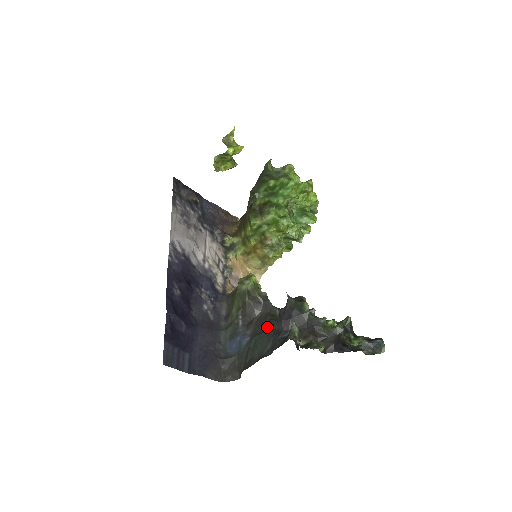
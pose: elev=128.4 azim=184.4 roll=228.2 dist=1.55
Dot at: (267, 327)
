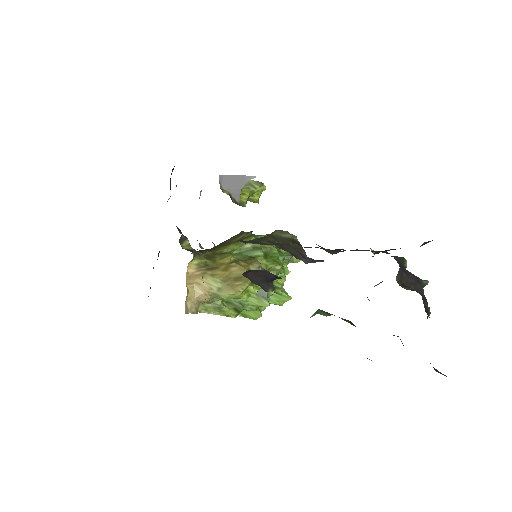
Dot at: occluded
